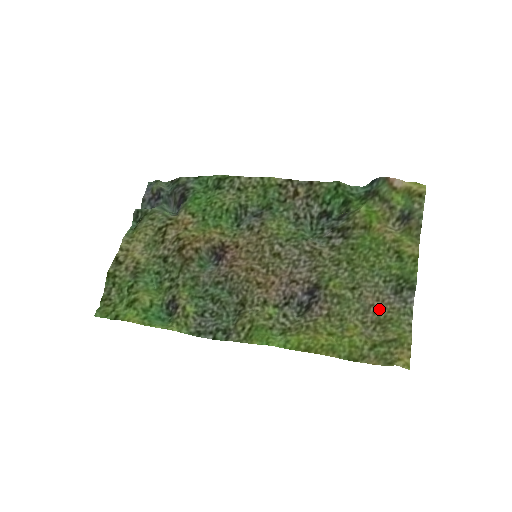
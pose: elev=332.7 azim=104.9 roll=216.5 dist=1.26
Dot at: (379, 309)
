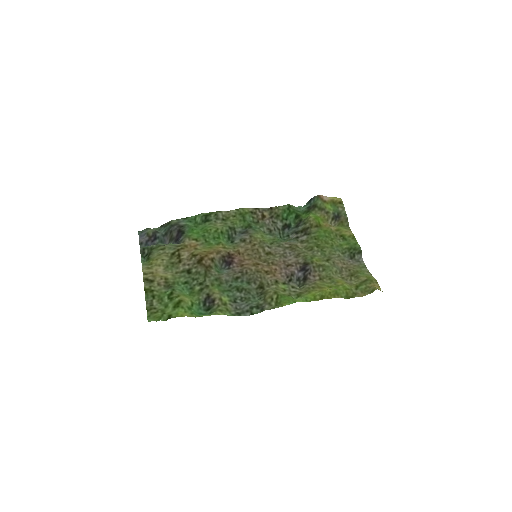
Dot at: (347, 268)
